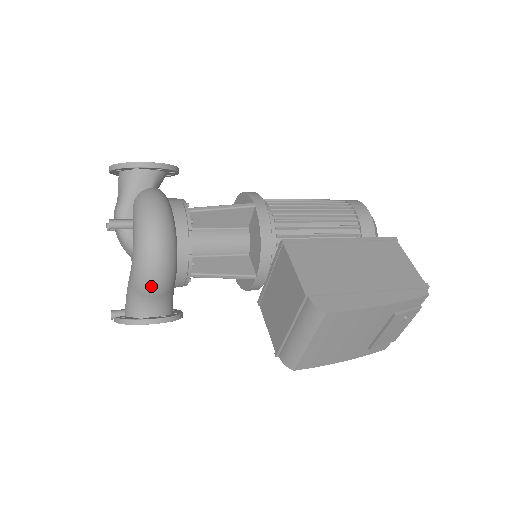
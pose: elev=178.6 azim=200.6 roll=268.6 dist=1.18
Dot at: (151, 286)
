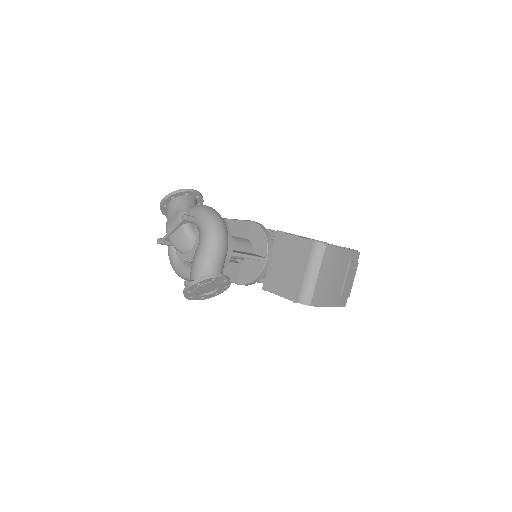
Dot at: (220, 249)
